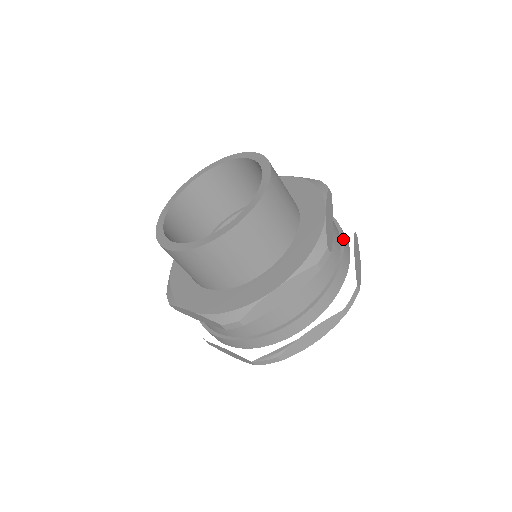
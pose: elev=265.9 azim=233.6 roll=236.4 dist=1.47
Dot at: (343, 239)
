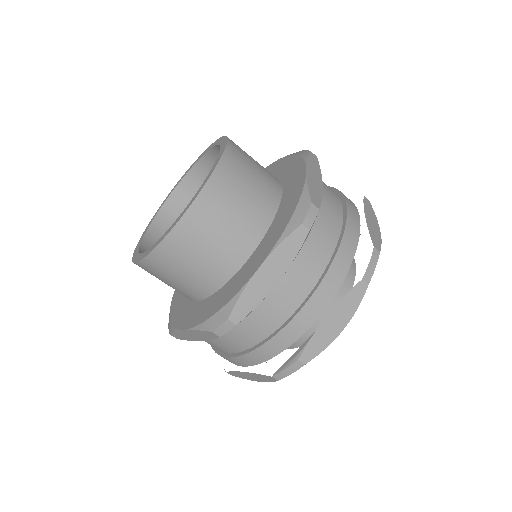
Dot at: (345, 202)
